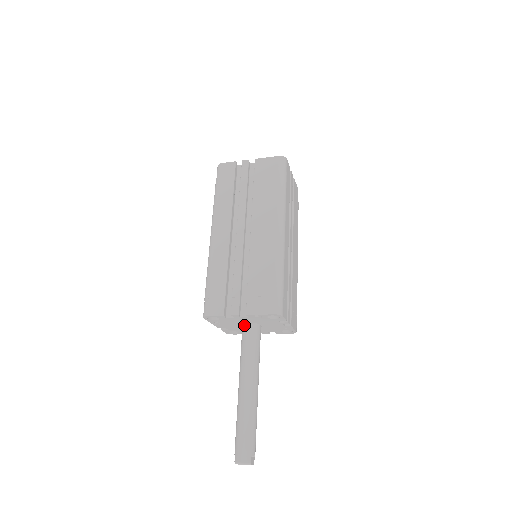
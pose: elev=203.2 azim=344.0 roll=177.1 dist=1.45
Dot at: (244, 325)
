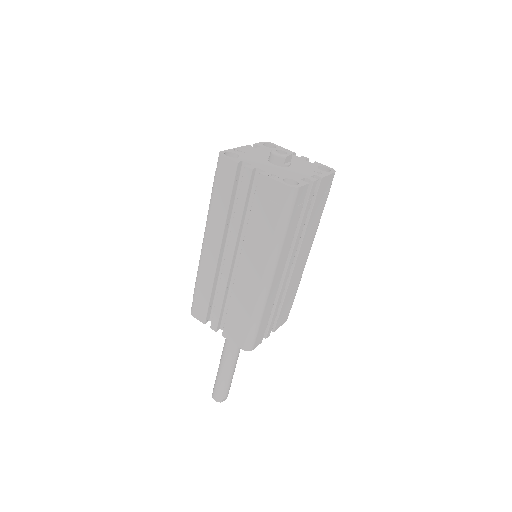
Dot at: occluded
